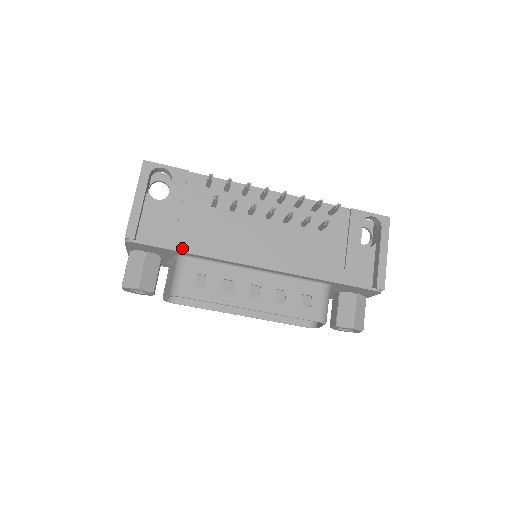
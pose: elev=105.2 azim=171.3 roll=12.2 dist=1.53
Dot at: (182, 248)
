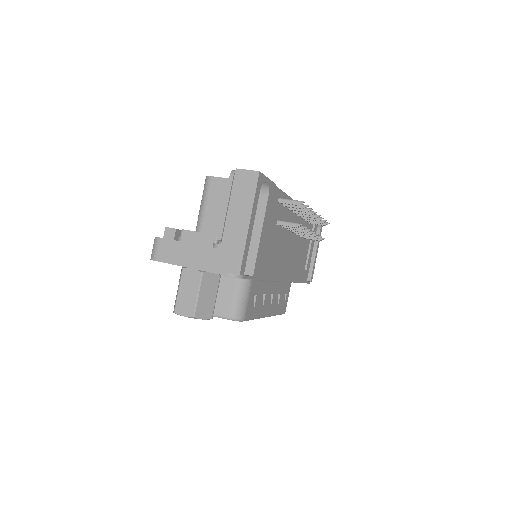
Dot at: (262, 276)
